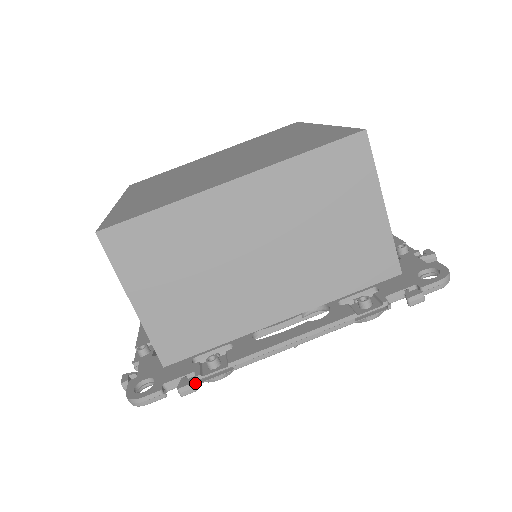
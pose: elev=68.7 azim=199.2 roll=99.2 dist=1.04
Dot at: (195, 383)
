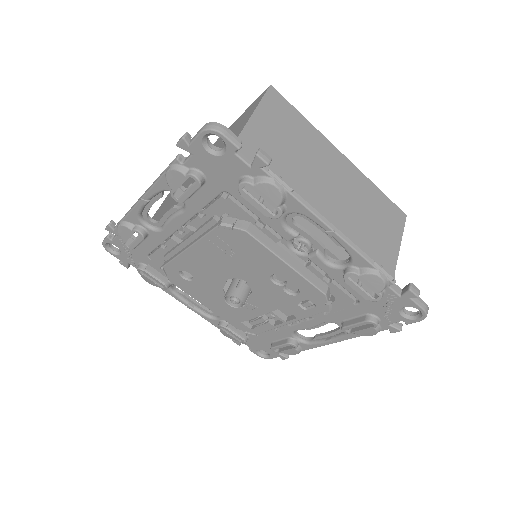
Dot at: (264, 167)
